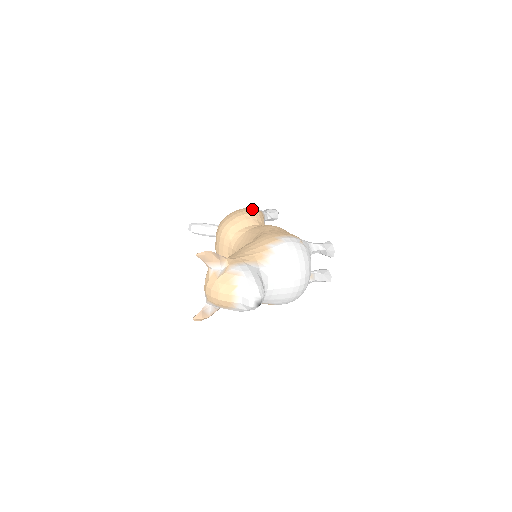
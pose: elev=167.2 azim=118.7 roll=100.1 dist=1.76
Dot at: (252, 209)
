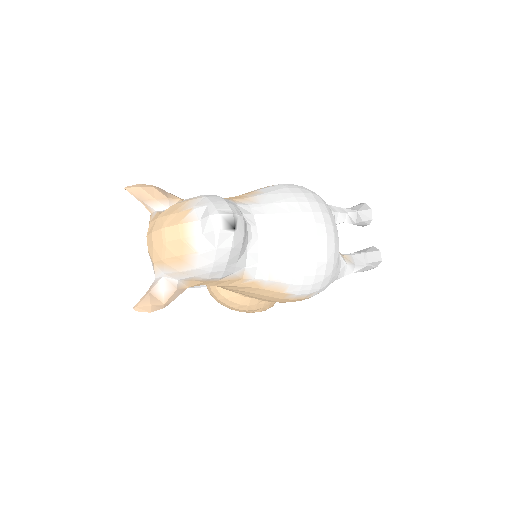
Dot at: occluded
